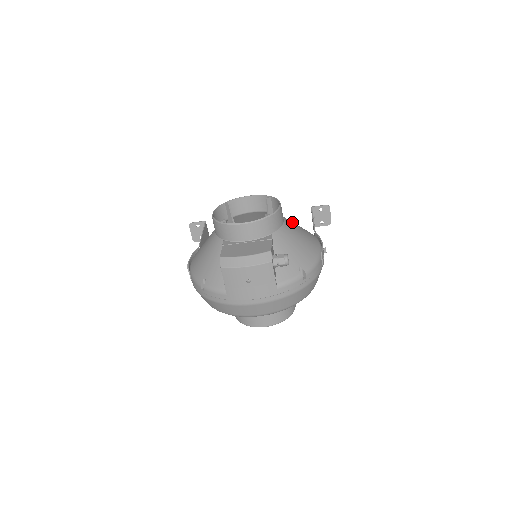
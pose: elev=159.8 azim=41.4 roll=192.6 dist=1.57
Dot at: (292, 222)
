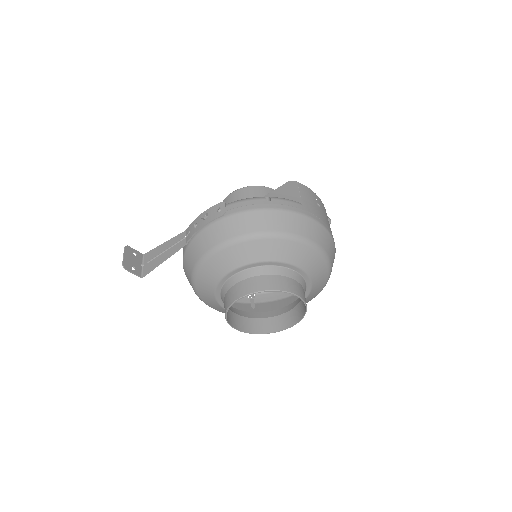
Dot at: occluded
